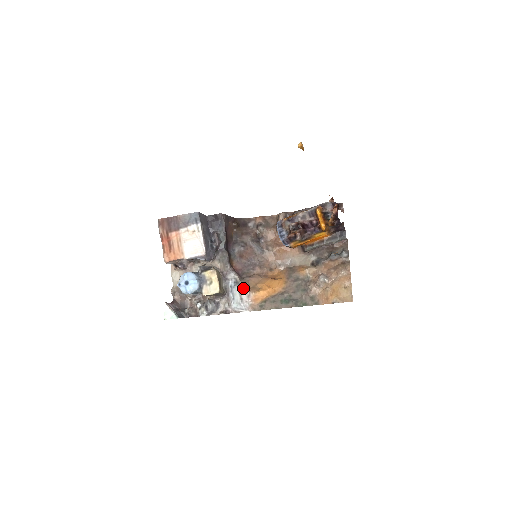
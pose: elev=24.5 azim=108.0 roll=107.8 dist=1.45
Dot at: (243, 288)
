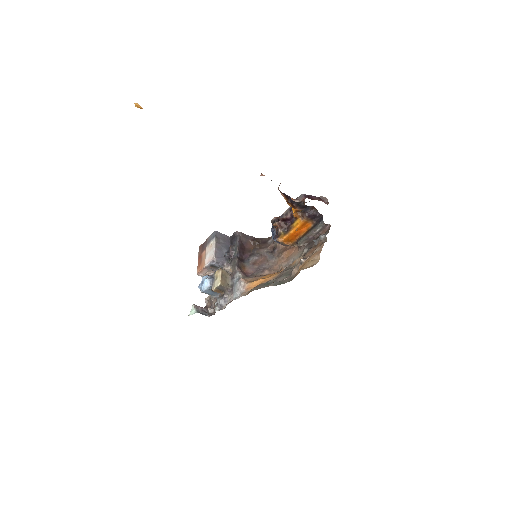
Dot at: (240, 280)
